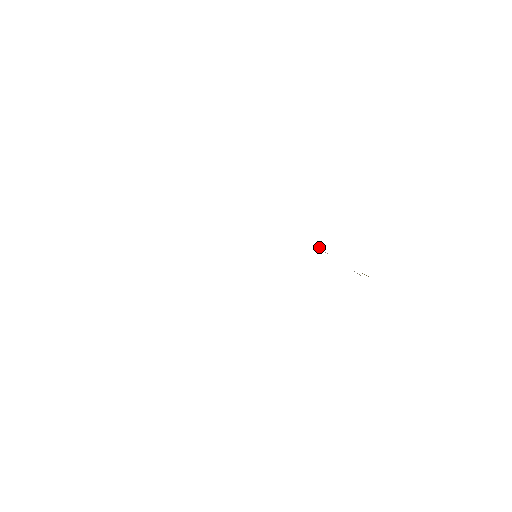
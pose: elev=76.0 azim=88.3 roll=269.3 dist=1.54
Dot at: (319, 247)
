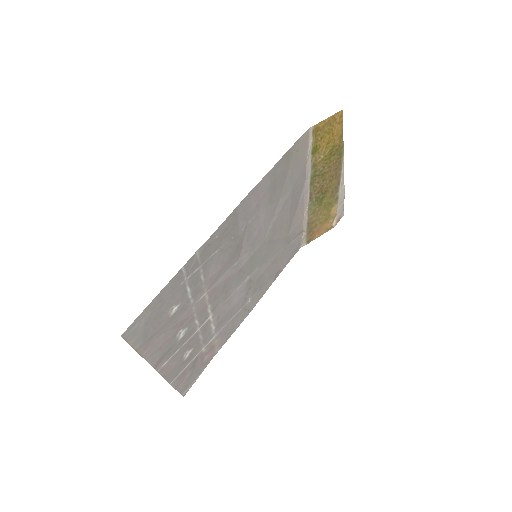
Dot at: (303, 233)
